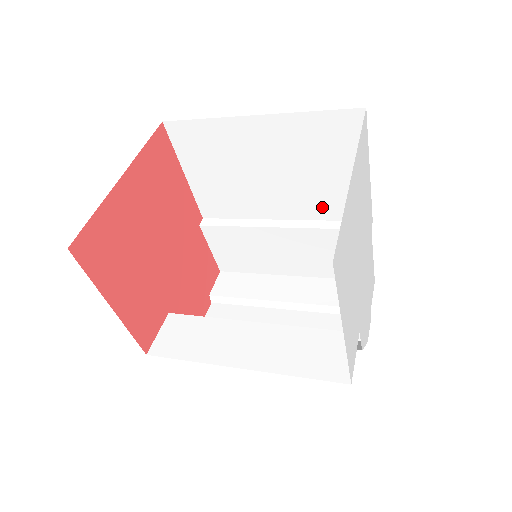
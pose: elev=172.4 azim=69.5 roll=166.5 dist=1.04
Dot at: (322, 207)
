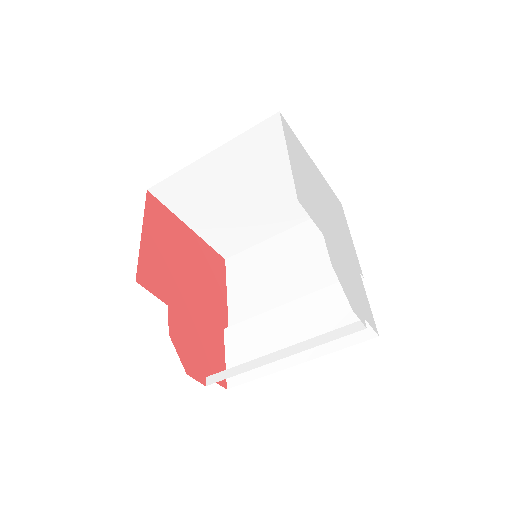
Dot at: (323, 281)
